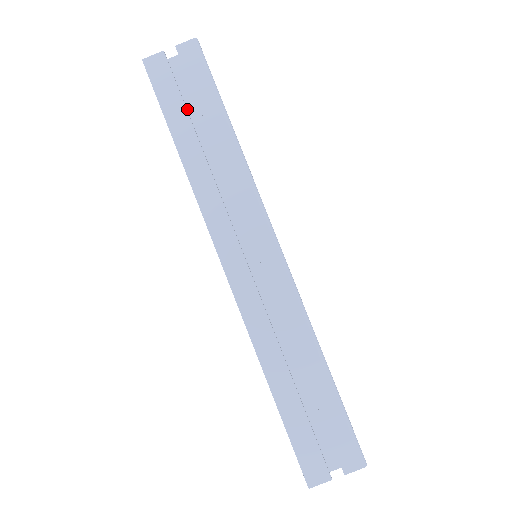
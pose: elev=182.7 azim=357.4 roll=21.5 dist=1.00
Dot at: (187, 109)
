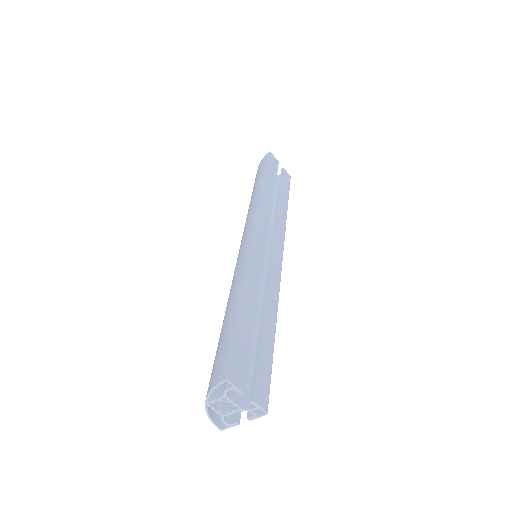
Dot at: occluded
